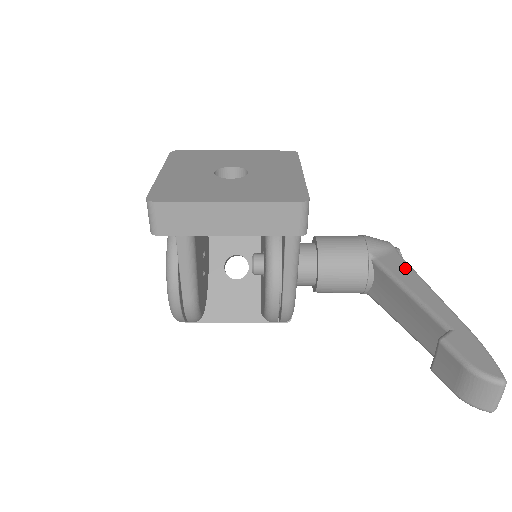
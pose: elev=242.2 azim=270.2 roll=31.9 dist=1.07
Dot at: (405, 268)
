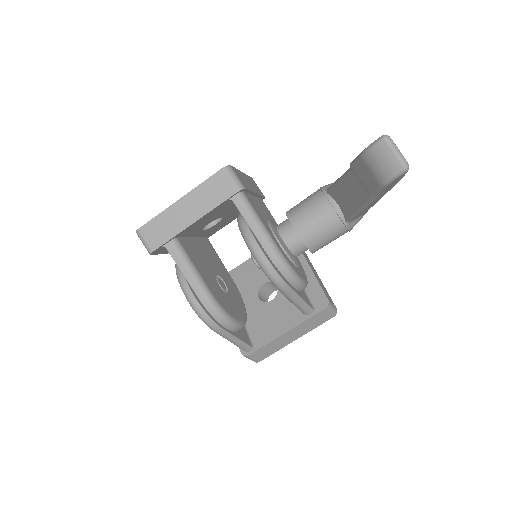
Dot at: occluded
